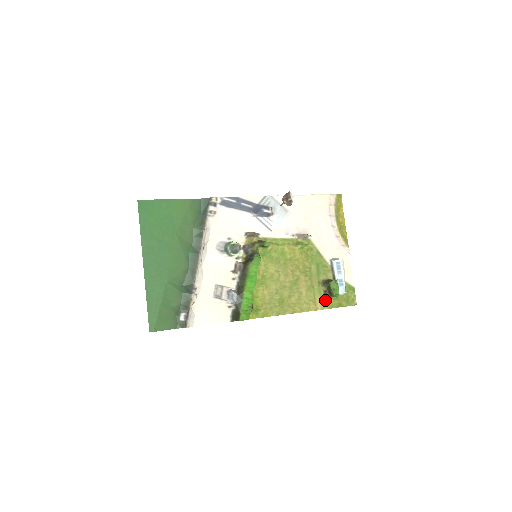
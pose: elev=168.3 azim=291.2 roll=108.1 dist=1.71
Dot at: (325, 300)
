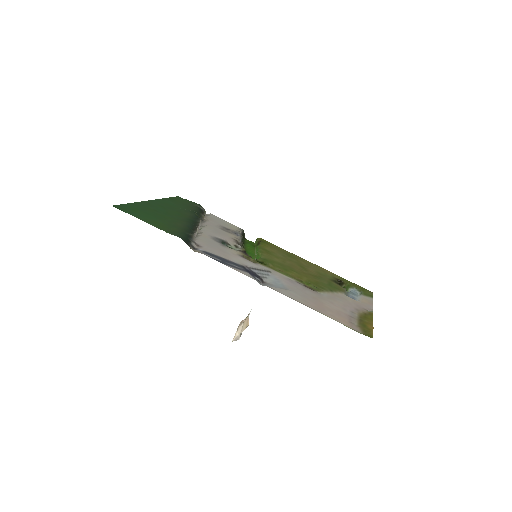
Dot at: (337, 277)
